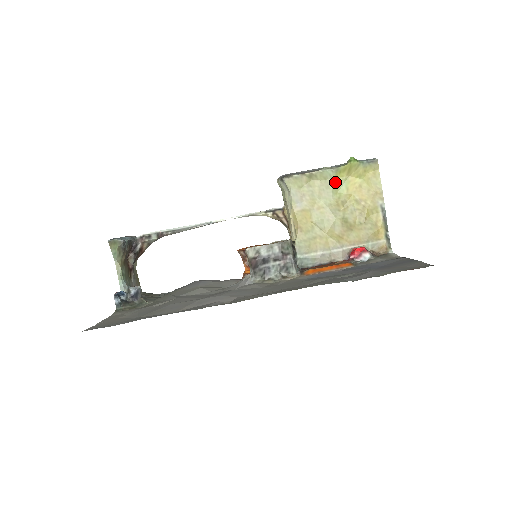
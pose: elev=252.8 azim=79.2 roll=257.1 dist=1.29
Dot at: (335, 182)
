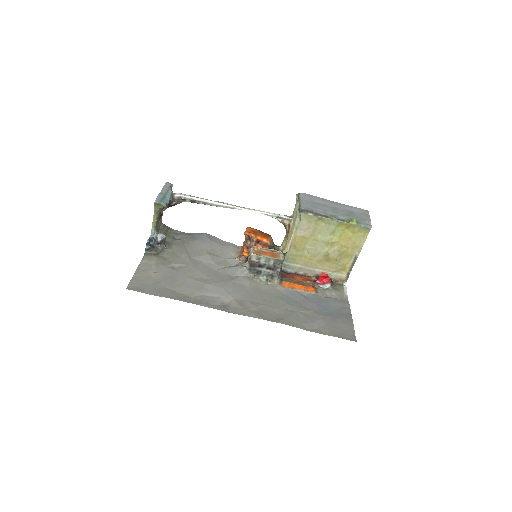
Dot at: (335, 228)
